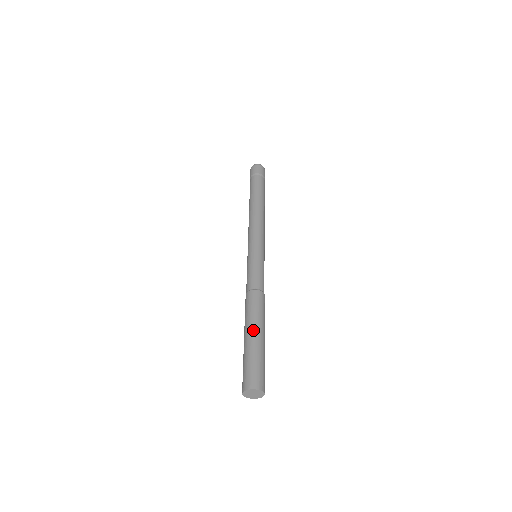
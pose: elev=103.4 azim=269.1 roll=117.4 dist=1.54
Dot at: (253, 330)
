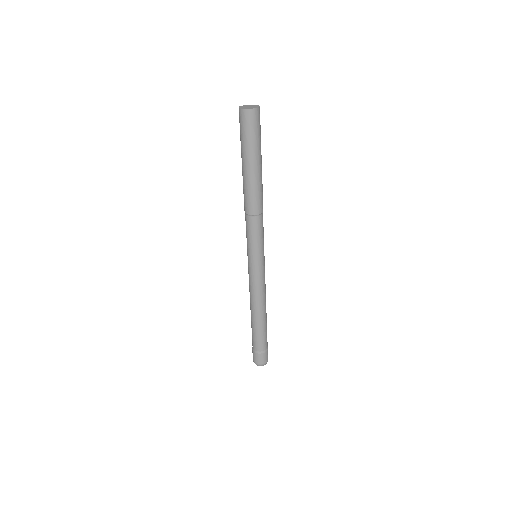
Dot at: occluded
